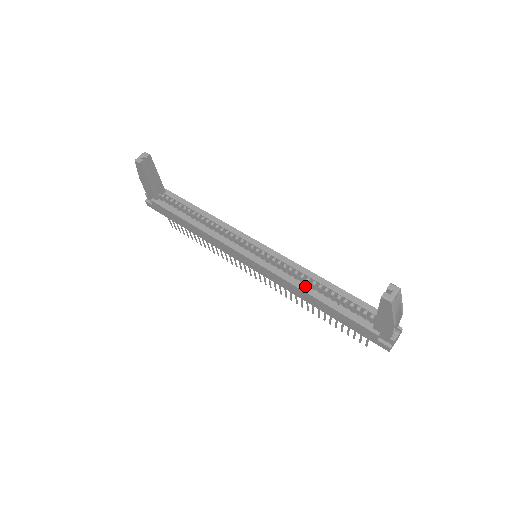
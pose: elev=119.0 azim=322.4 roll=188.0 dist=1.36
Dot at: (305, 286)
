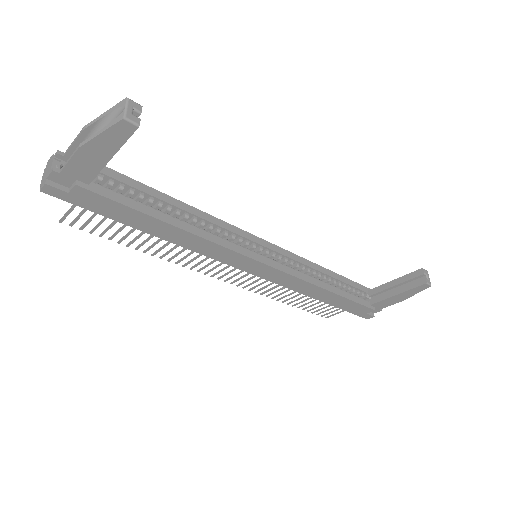
Dot at: (319, 281)
